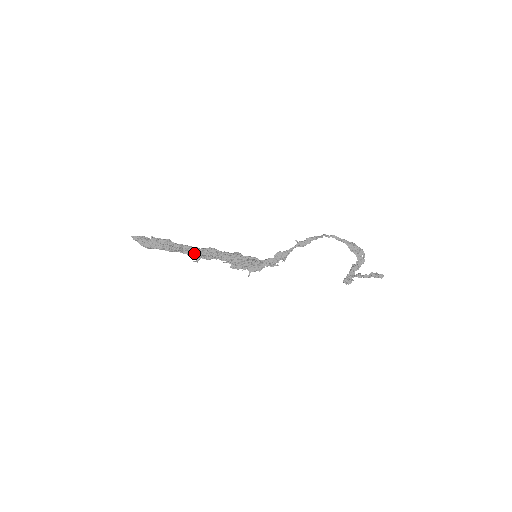
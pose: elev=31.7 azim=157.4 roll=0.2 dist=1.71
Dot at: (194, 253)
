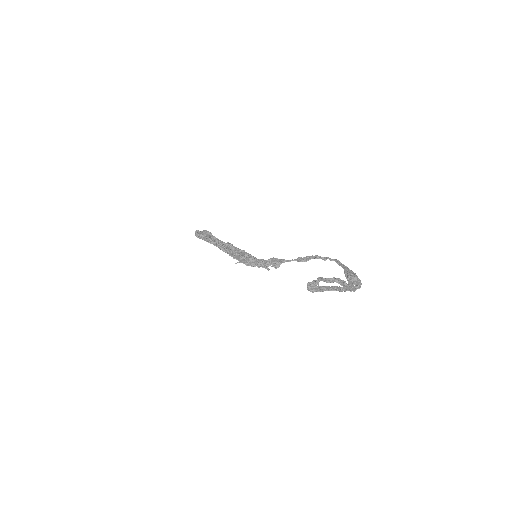
Dot at: occluded
